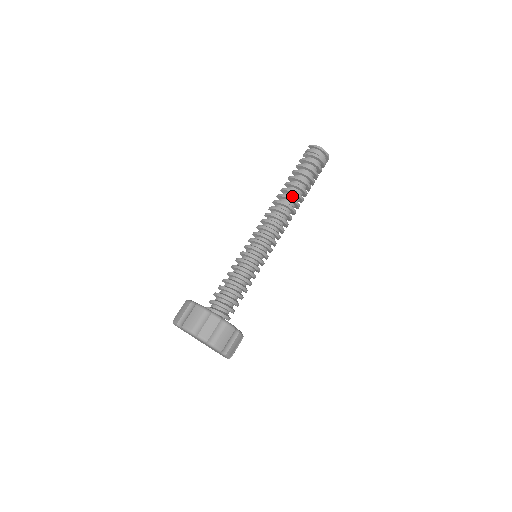
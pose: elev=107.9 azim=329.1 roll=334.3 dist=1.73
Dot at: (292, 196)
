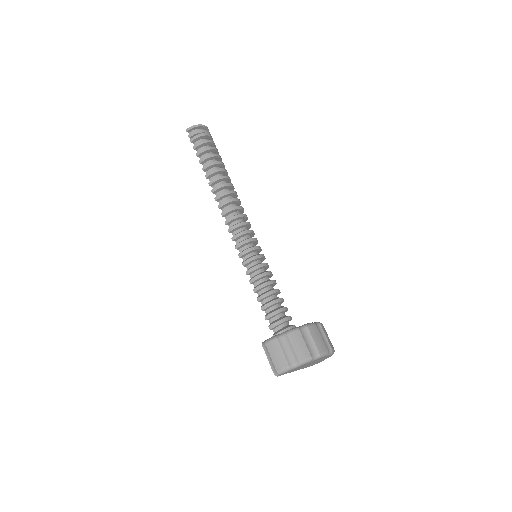
Dot at: occluded
